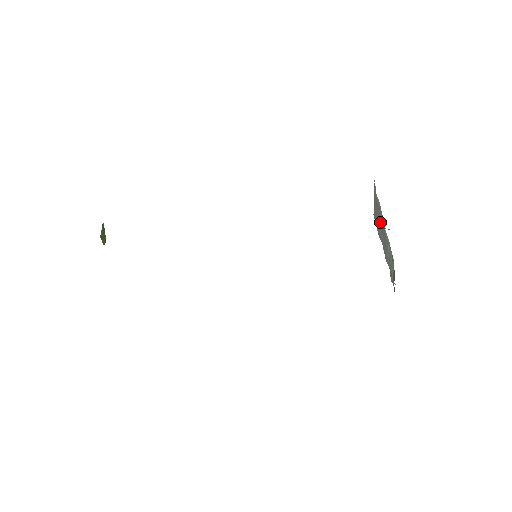
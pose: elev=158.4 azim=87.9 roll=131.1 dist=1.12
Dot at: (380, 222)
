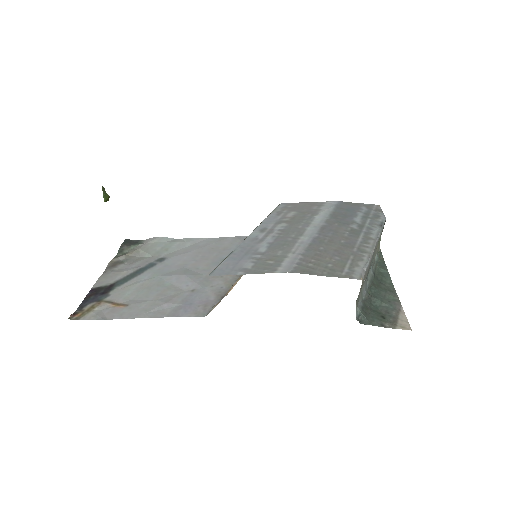
Dot at: occluded
